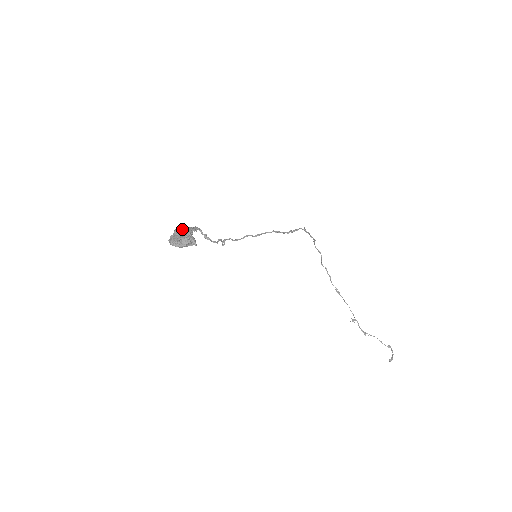
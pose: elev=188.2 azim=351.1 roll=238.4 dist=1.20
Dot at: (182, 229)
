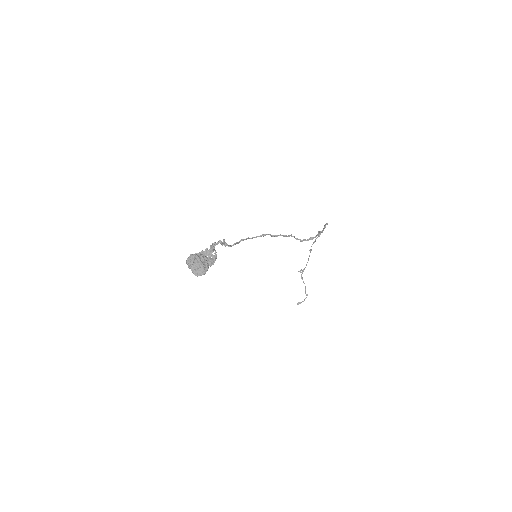
Dot at: (202, 264)
